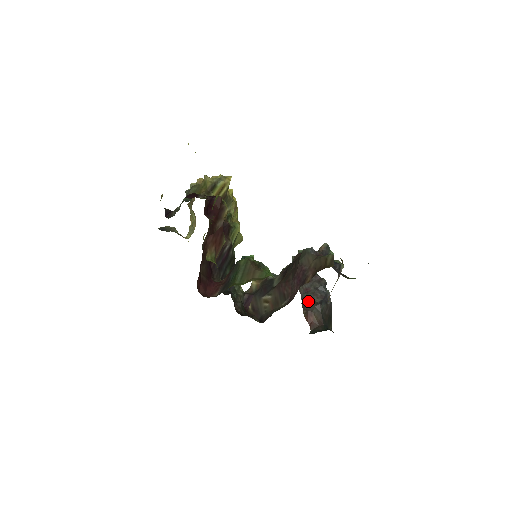
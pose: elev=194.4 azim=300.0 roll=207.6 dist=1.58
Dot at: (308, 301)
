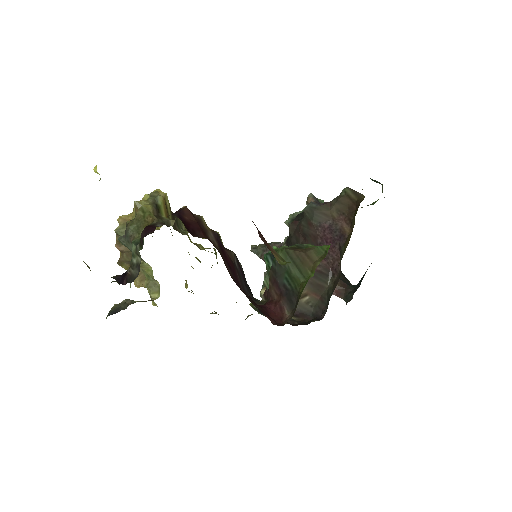
Dot at: occluded
